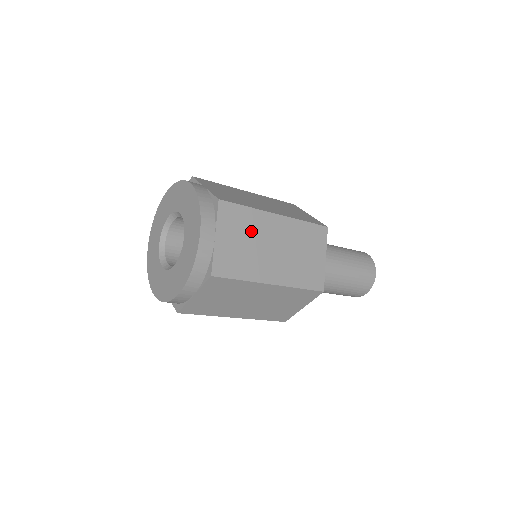
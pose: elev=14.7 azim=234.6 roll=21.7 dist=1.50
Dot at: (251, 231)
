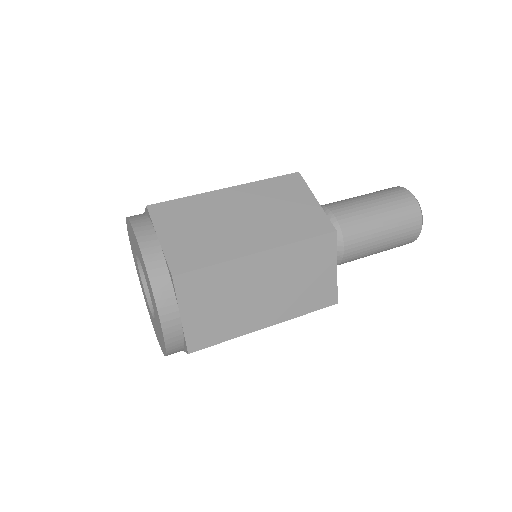
Dot at: occluded
